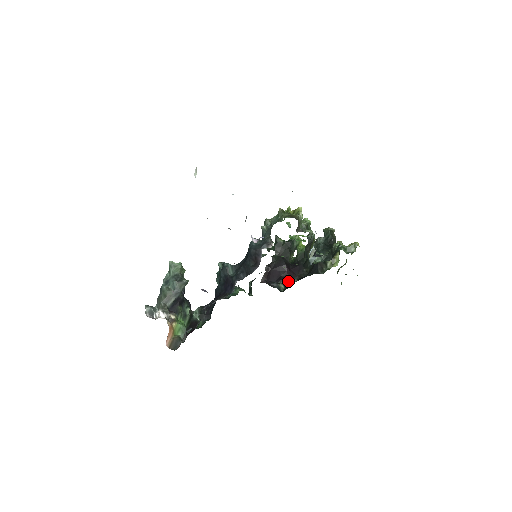
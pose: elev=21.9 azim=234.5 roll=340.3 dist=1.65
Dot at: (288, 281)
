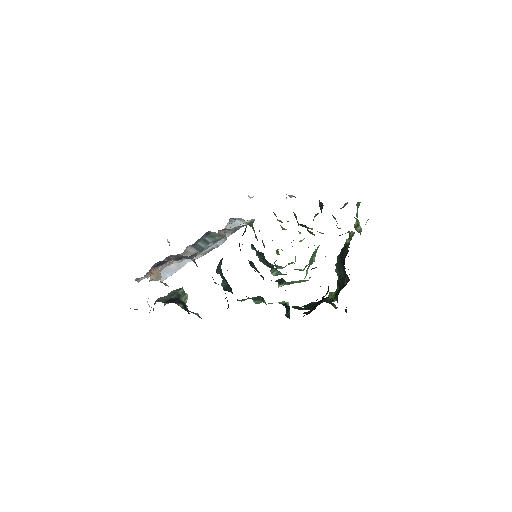
Dot at: occluded
